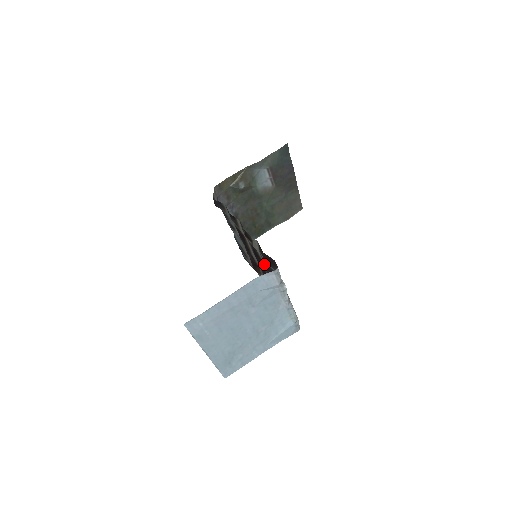
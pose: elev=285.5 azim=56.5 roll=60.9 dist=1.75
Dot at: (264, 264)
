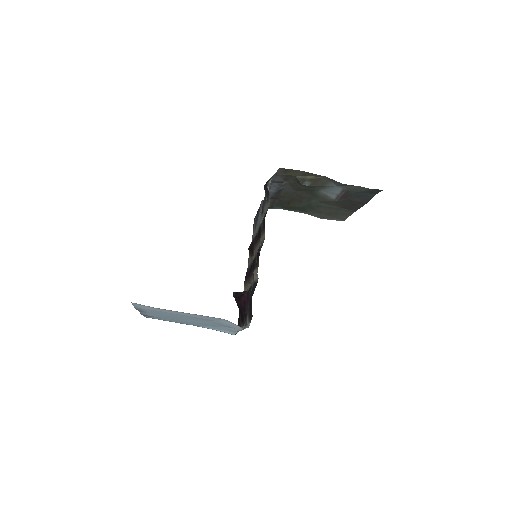
Dot at: (250, 286)
